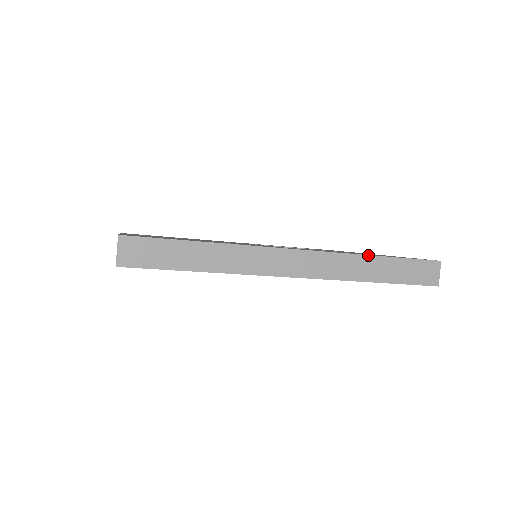
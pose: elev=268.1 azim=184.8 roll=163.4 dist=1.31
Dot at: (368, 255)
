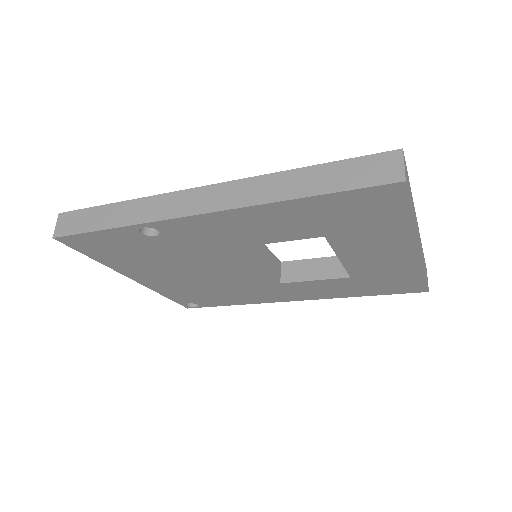
Dot at: (287, 170)
